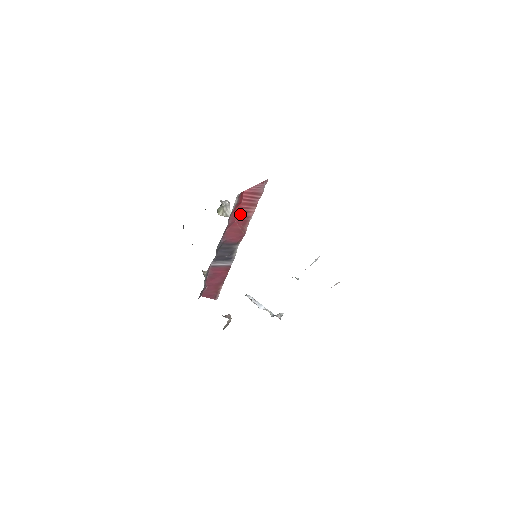
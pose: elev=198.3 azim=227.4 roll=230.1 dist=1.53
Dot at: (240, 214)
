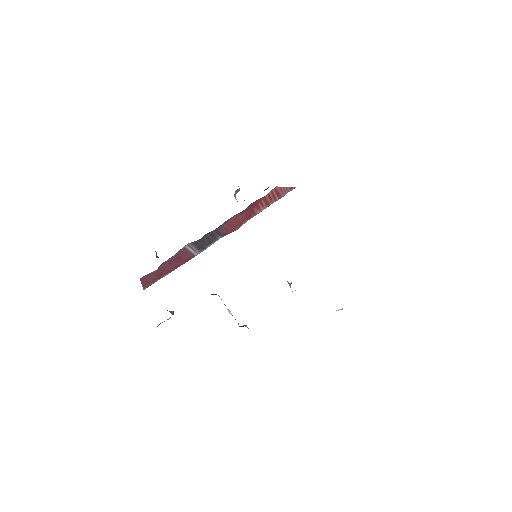
Dot at: (254, 207)
